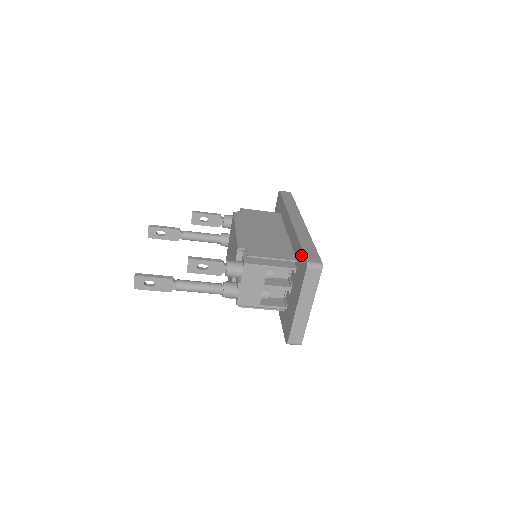
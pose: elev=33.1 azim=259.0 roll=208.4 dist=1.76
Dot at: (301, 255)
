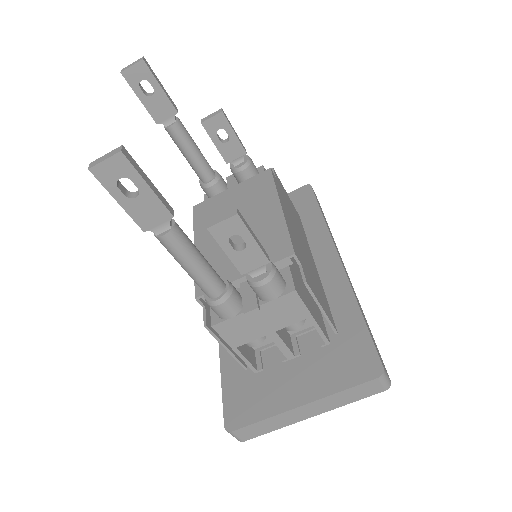
Dot at: (362, 339)
